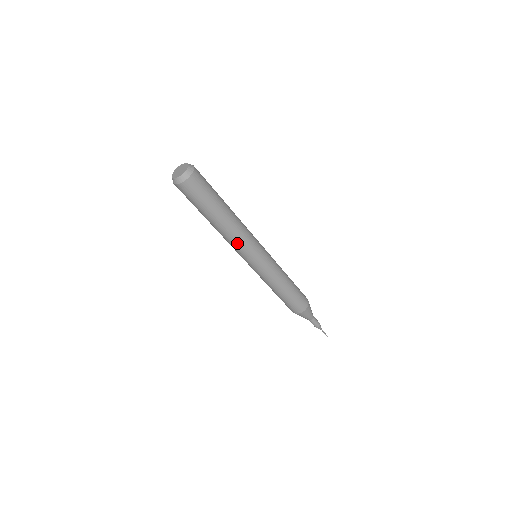
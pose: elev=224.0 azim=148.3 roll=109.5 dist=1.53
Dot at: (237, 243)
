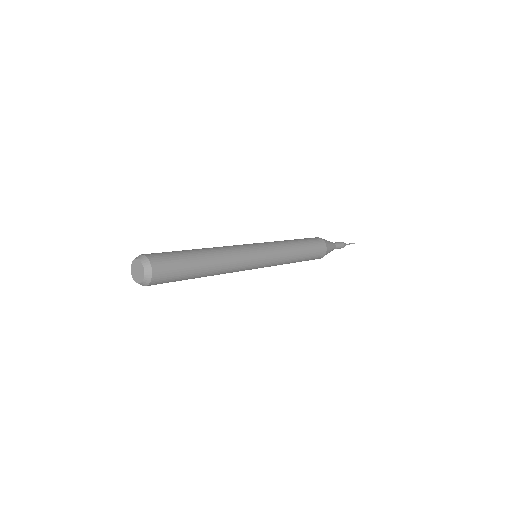
Dot at: occluded
